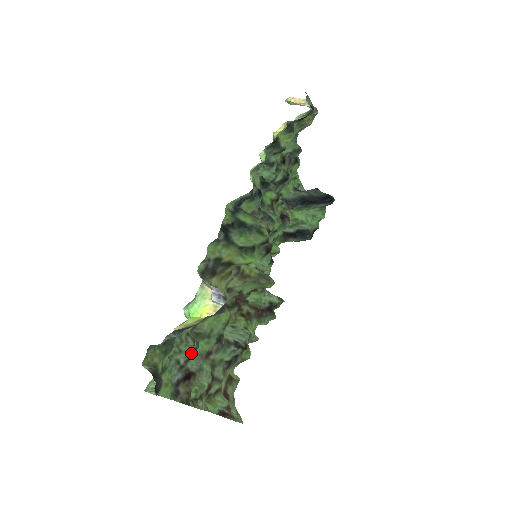
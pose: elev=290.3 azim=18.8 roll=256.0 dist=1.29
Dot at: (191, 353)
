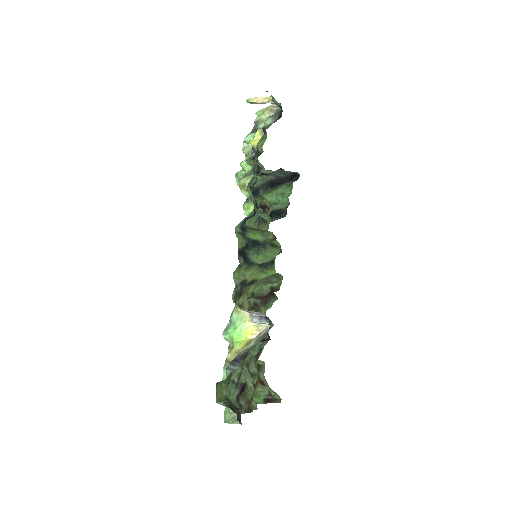
Dot at: (241, 369)
